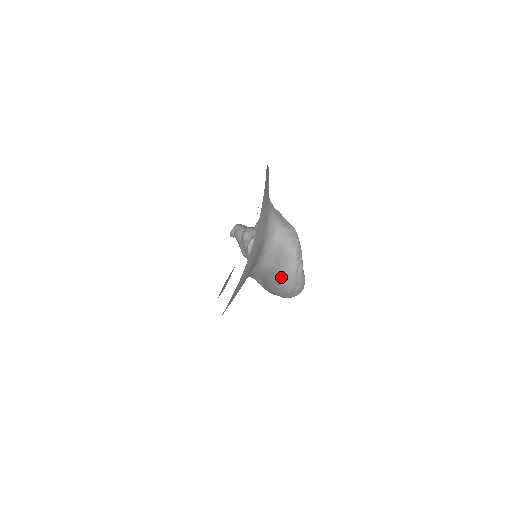
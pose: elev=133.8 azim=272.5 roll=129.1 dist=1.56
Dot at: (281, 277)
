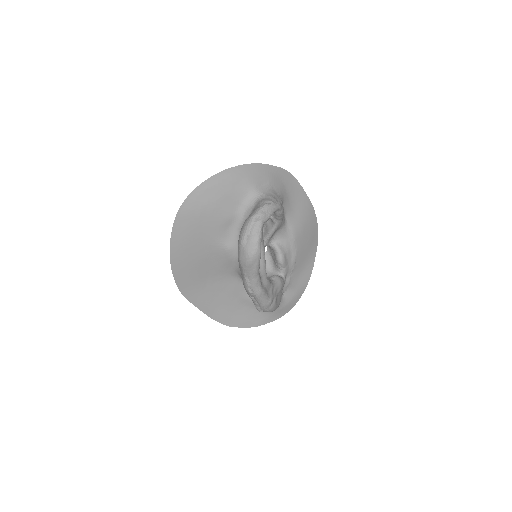
Dot at: (243, 225)
